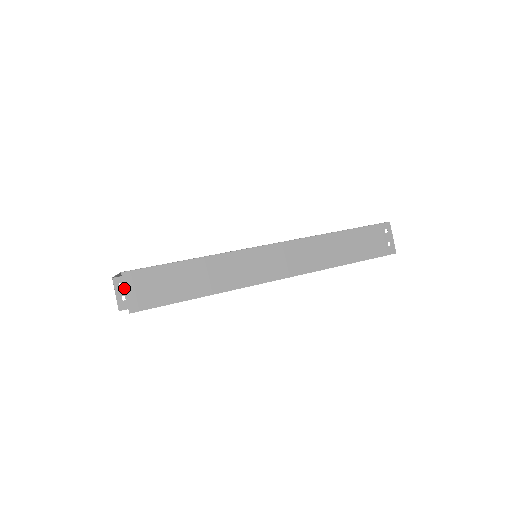
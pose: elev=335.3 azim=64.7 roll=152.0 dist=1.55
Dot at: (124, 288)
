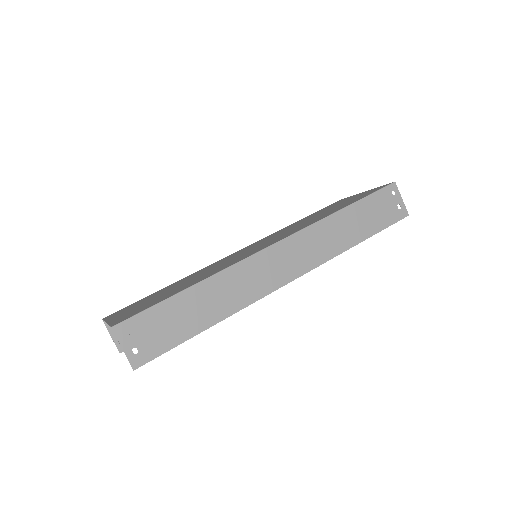
Dot at: (120, 344)
